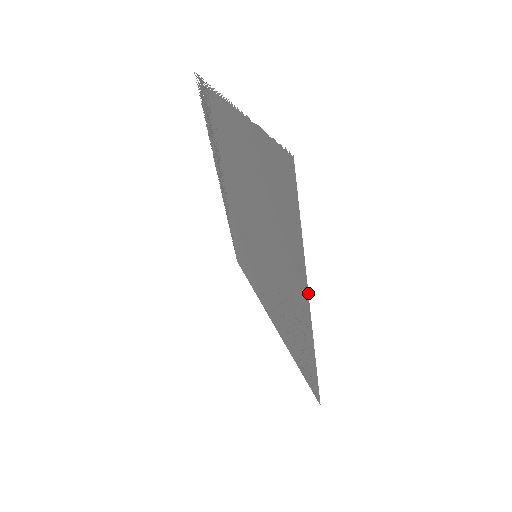
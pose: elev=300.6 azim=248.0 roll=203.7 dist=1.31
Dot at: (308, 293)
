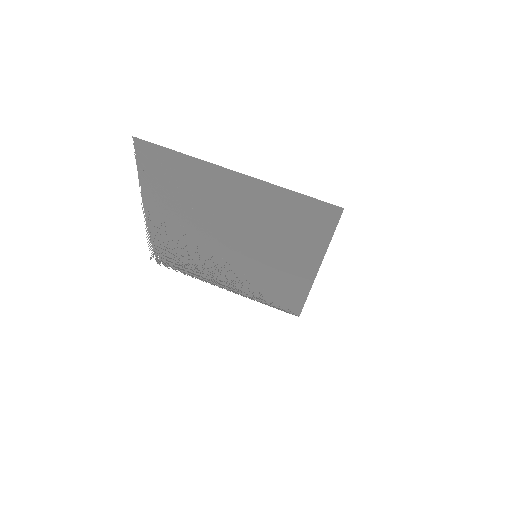
Dot at: (222, 167)
